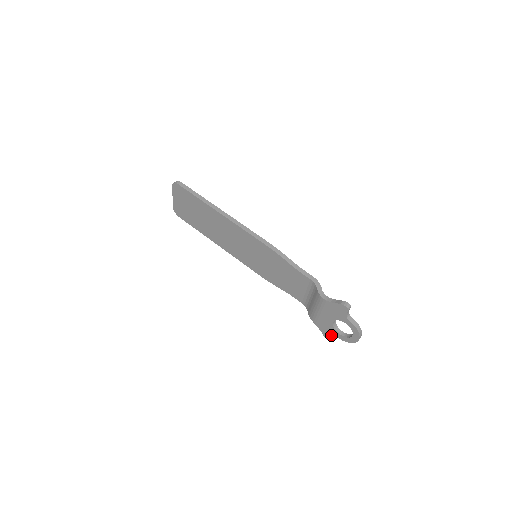
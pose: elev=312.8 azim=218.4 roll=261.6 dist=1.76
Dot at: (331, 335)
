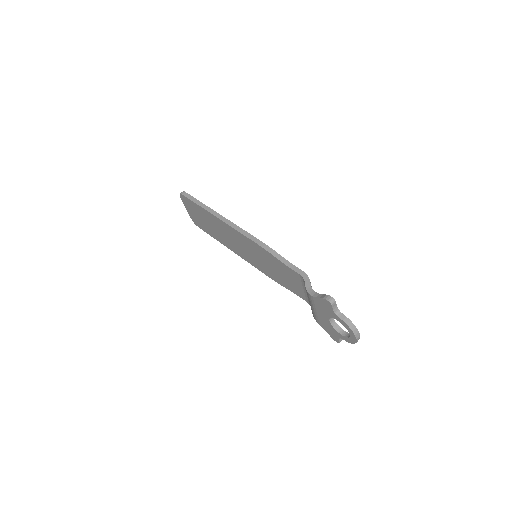
Dot at: (335, 336)
